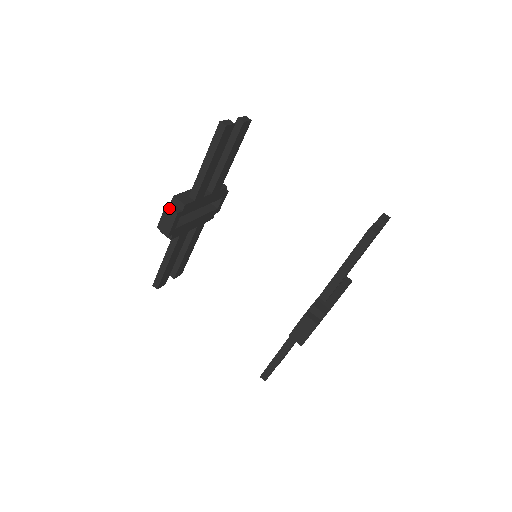
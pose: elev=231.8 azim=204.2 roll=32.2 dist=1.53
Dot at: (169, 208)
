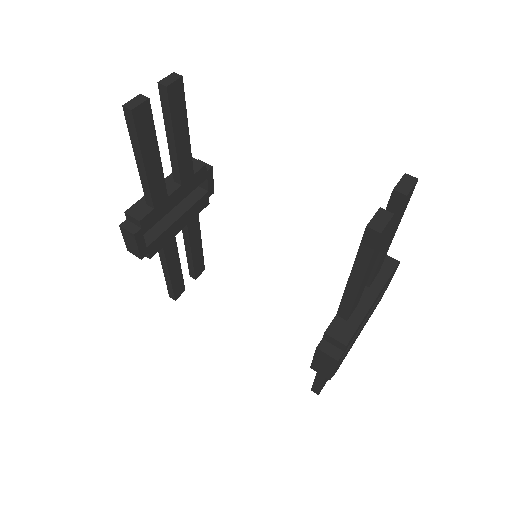
Dot at: (124, 230)
